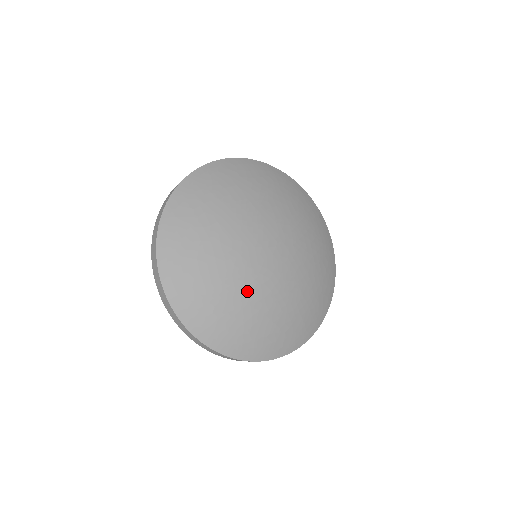
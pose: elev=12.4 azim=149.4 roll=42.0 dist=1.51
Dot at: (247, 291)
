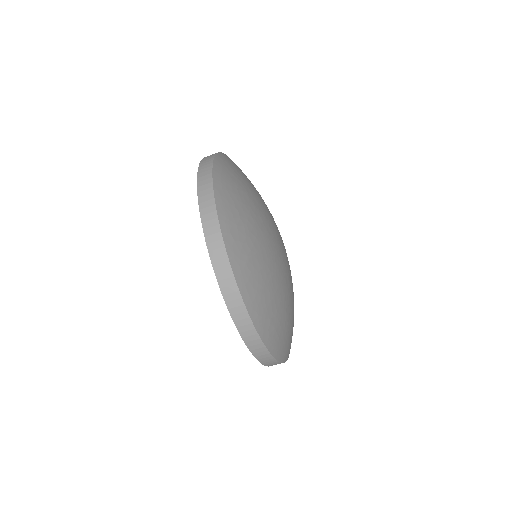
Dot at: (261, 210)
